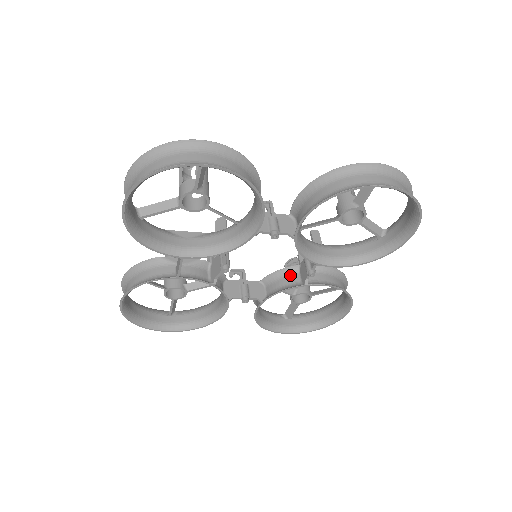
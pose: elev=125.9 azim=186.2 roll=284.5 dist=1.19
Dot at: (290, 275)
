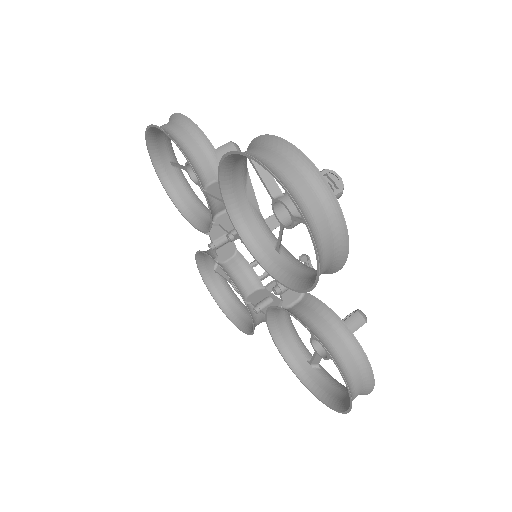
Dot at: (251, 281)
